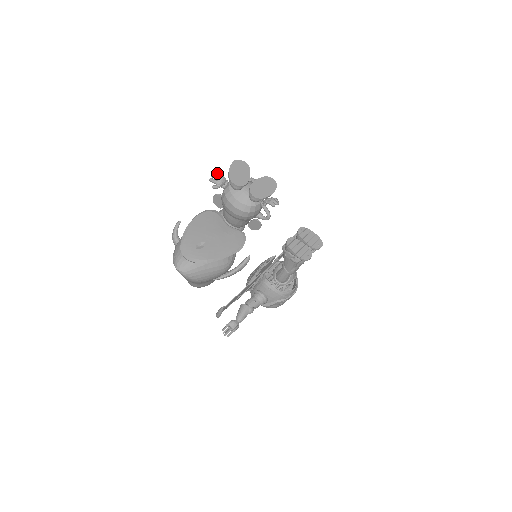
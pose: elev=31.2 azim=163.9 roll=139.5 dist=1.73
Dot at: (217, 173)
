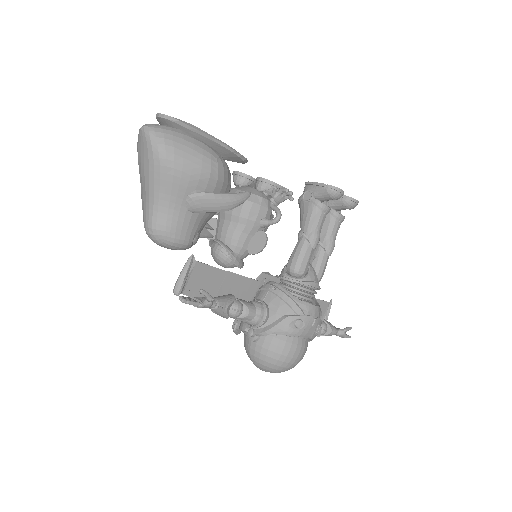
Dot at: occluded
